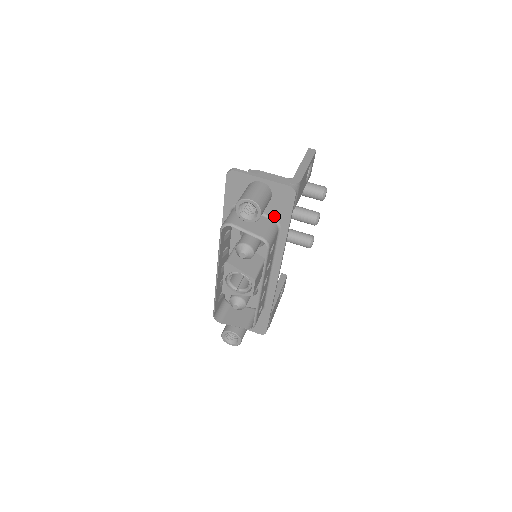
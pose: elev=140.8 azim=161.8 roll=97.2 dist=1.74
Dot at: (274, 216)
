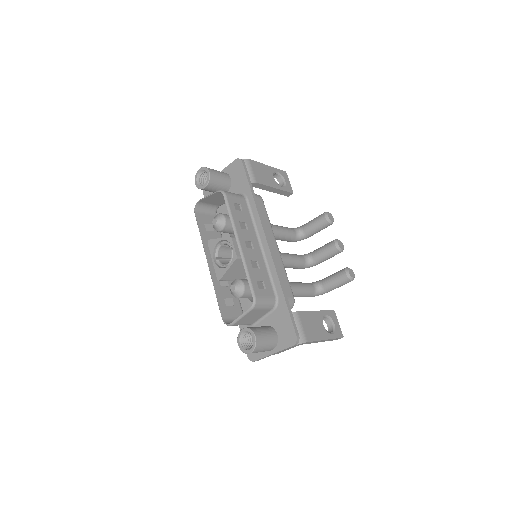
Dot at: (239, 192)
